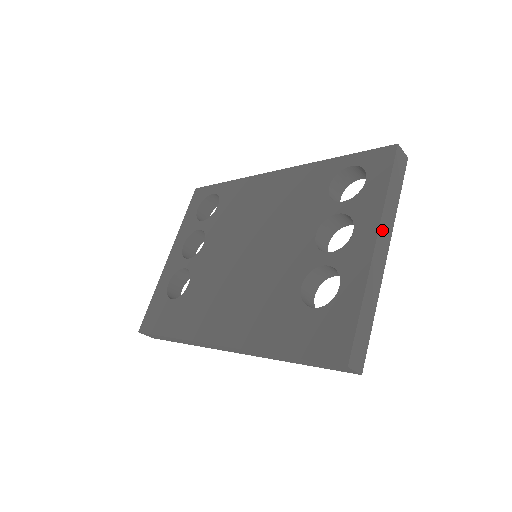
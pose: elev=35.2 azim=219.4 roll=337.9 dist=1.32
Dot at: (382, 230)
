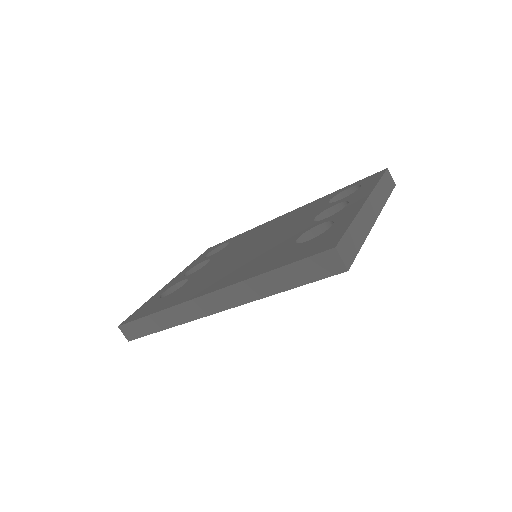
Dot at: (373, 199)
